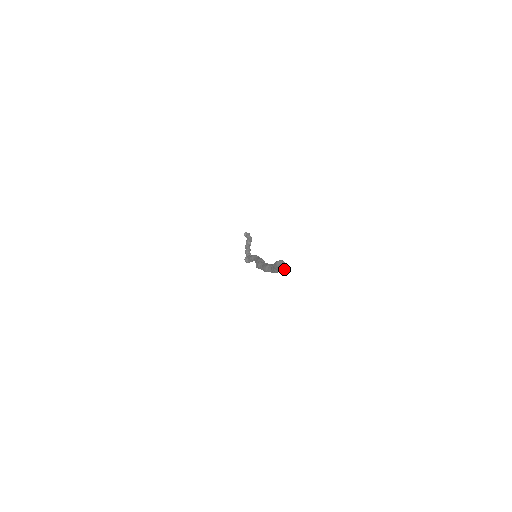
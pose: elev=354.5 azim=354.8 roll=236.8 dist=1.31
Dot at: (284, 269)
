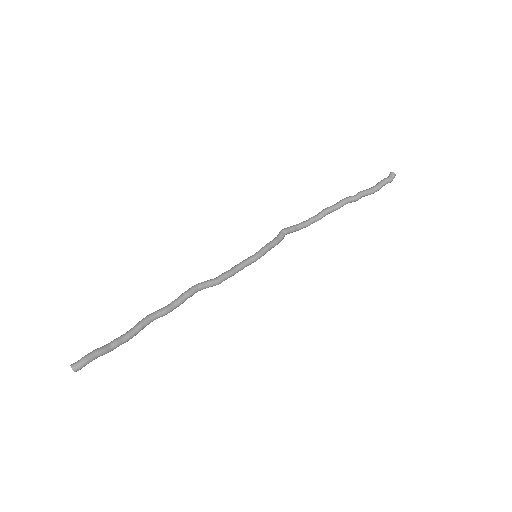
Dot at: (73, 369)
